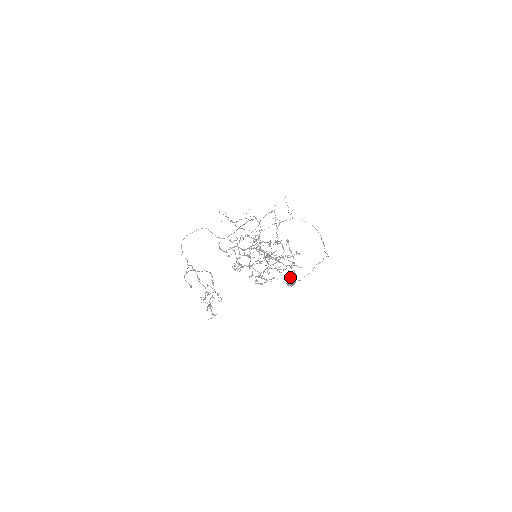
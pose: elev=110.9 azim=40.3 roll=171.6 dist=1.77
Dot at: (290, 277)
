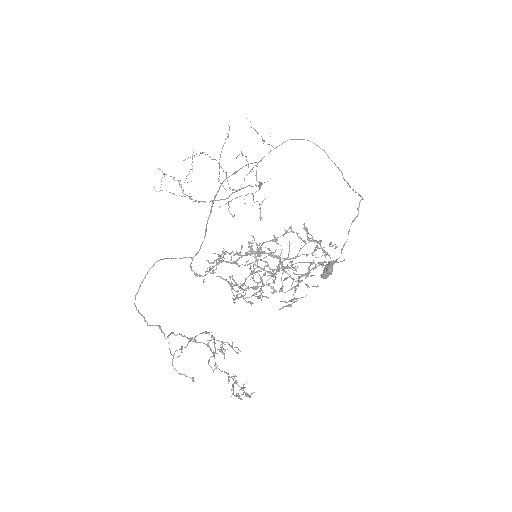
Dot at: occluded
